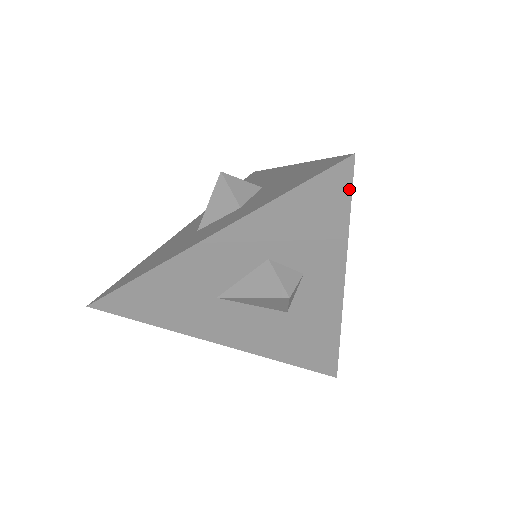
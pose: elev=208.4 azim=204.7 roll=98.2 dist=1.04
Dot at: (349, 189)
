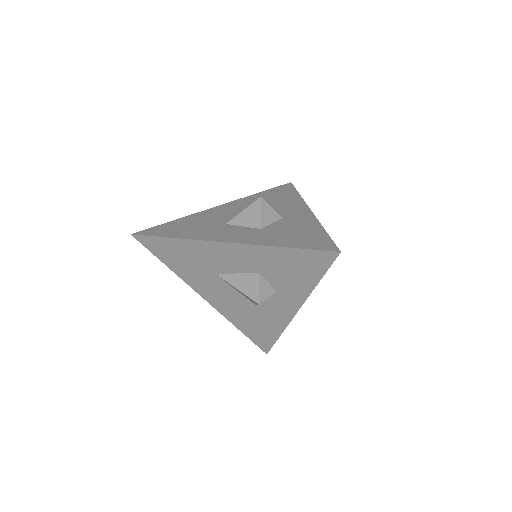
Dot at: (328, 266)
